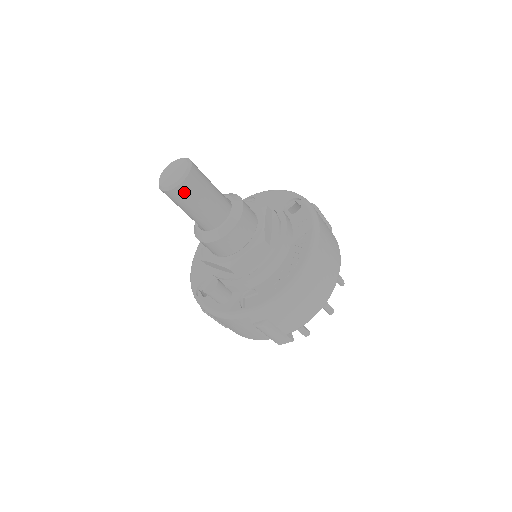
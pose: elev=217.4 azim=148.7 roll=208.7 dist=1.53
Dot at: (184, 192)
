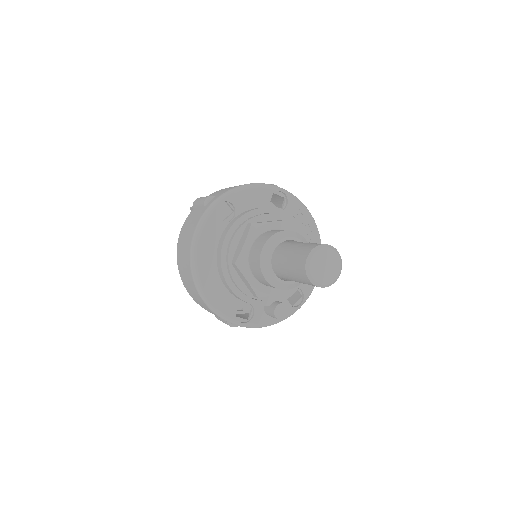
Dot at: occluded
